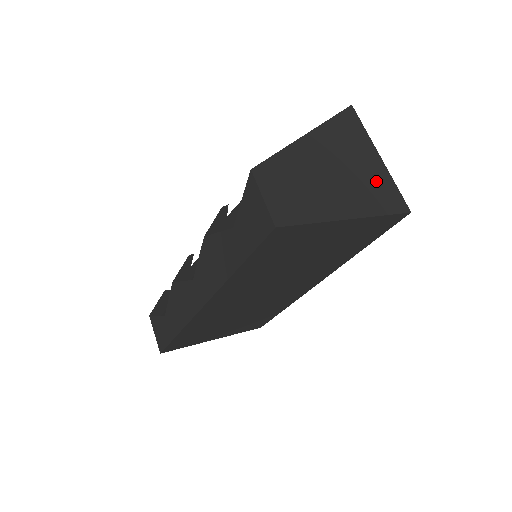
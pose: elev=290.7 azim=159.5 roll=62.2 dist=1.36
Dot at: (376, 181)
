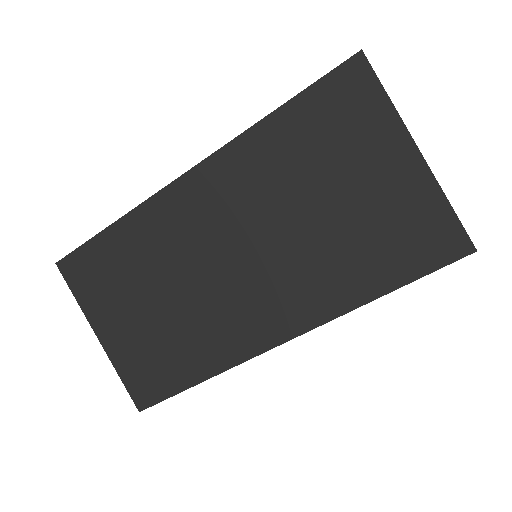
Dot at: occluded
